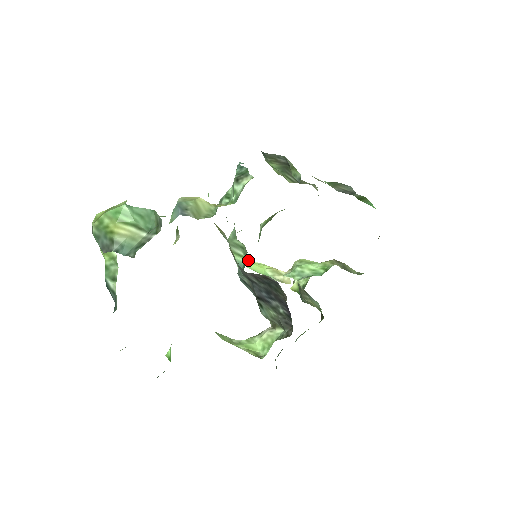
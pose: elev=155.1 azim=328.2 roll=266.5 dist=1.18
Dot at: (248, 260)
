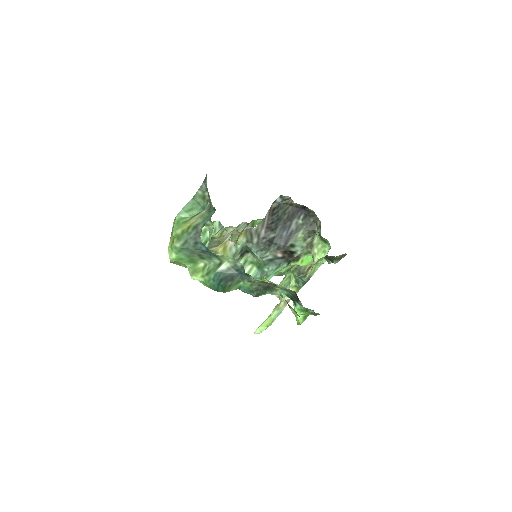
Dot at: (257, 328)
